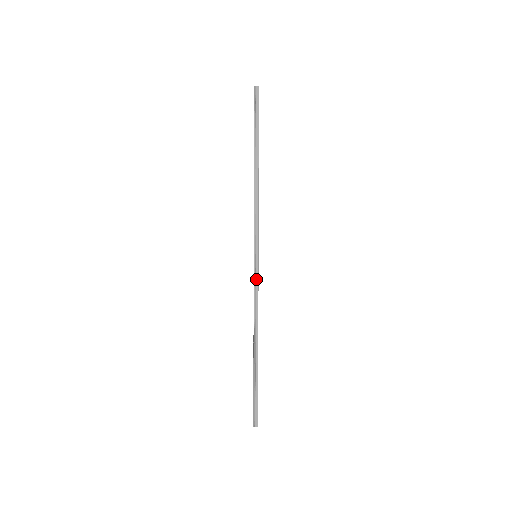
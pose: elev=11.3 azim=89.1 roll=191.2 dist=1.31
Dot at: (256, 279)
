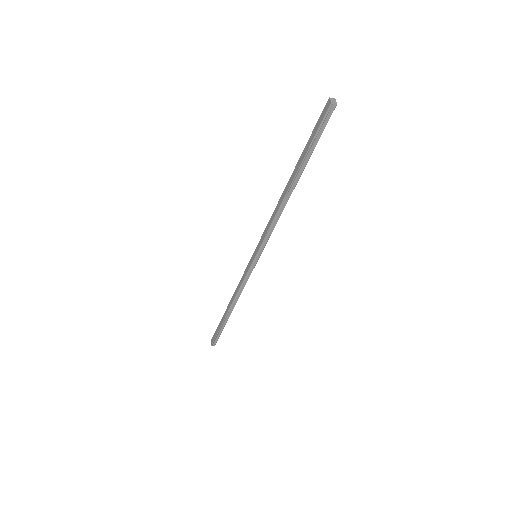
Dot at: (249, 273)
